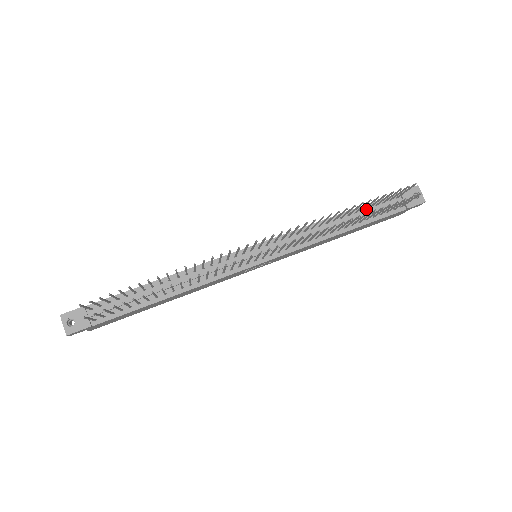
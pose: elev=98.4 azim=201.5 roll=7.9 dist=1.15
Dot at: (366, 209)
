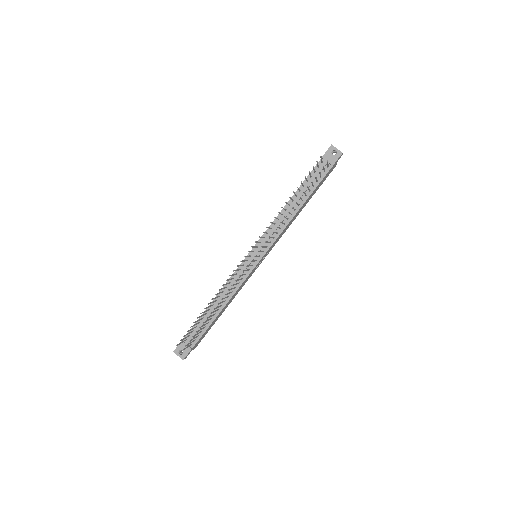
Dot at: (306, 184)
